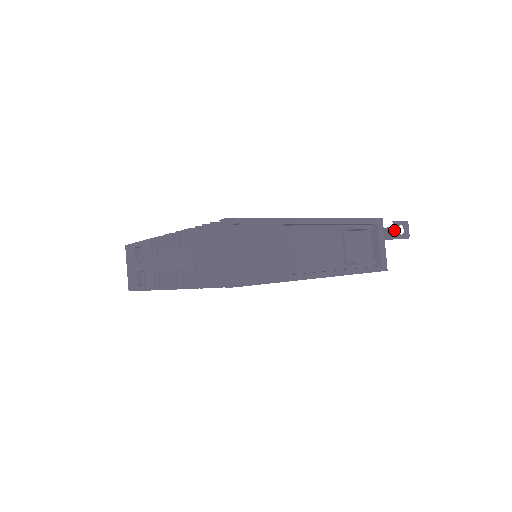
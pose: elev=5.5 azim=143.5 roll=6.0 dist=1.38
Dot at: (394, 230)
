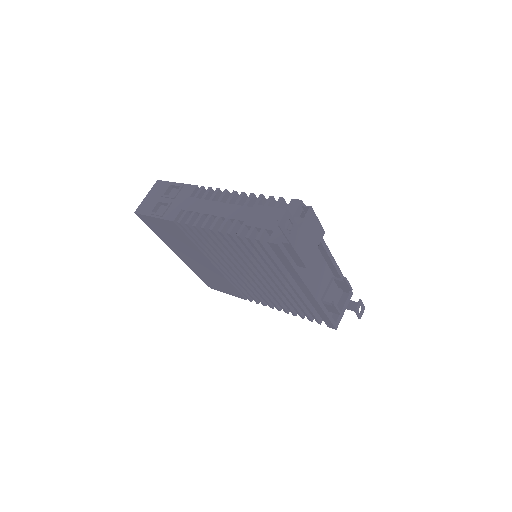
Dot at: (358, 305)
